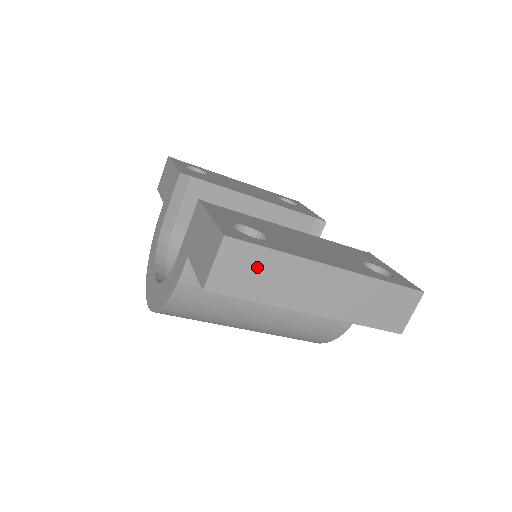
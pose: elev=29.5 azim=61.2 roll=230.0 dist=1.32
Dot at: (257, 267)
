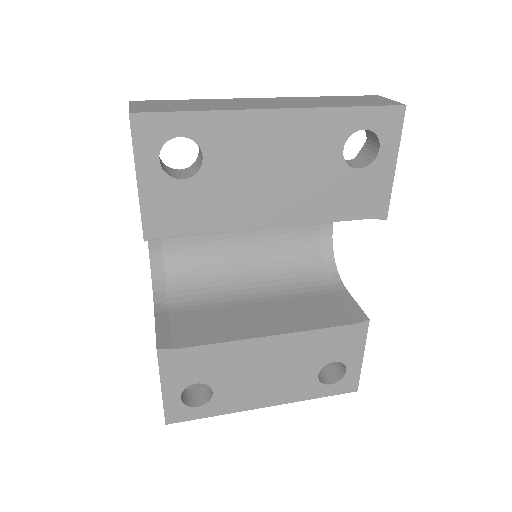
Dot at: occluded
